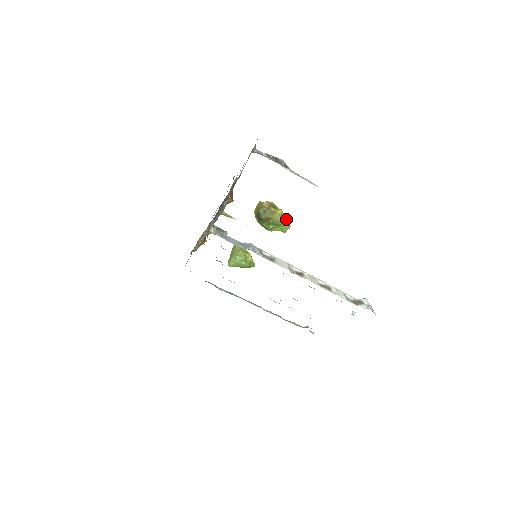
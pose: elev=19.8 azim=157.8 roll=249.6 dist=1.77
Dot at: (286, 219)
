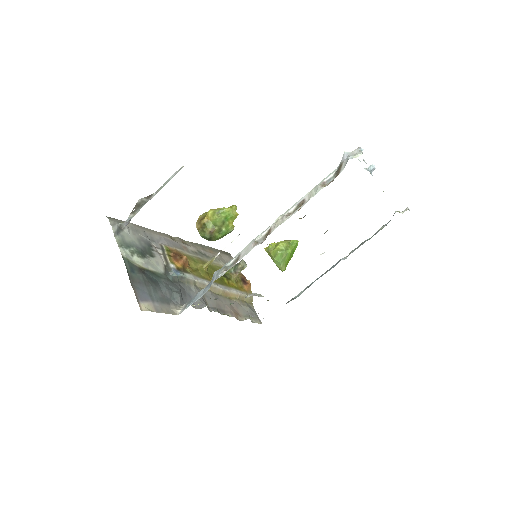
Dot at: (222, 208)
